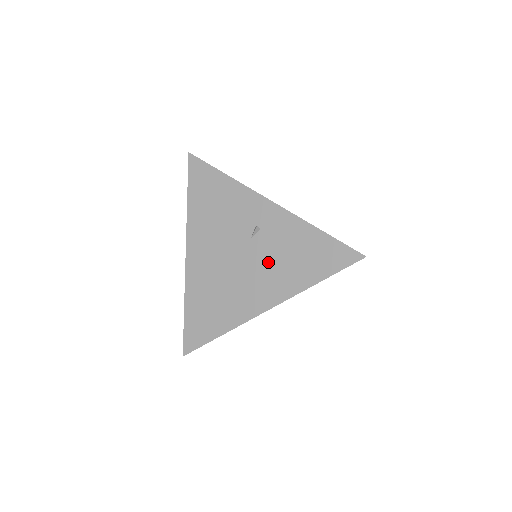
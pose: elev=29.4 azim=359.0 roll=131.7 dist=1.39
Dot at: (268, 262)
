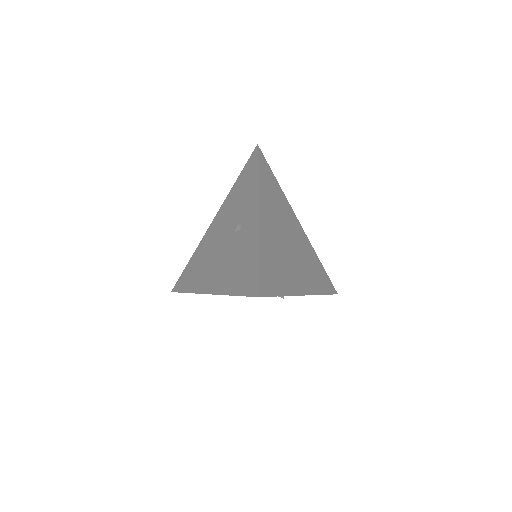
Dot at: (228, 258)
